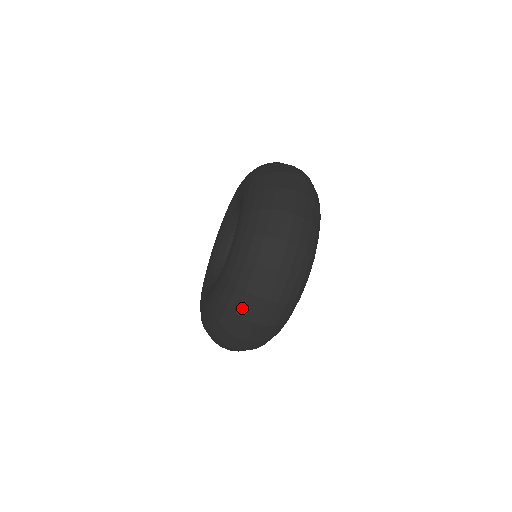
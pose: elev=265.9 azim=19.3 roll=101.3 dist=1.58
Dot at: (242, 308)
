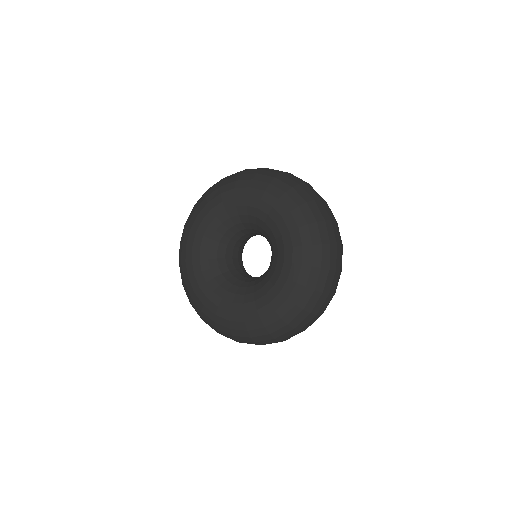
Dot at: (317, 307)
